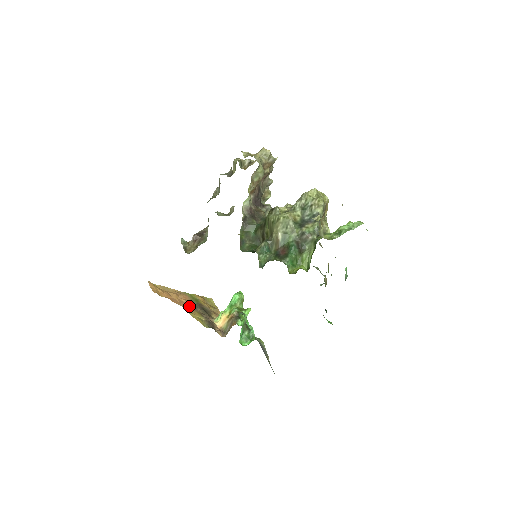
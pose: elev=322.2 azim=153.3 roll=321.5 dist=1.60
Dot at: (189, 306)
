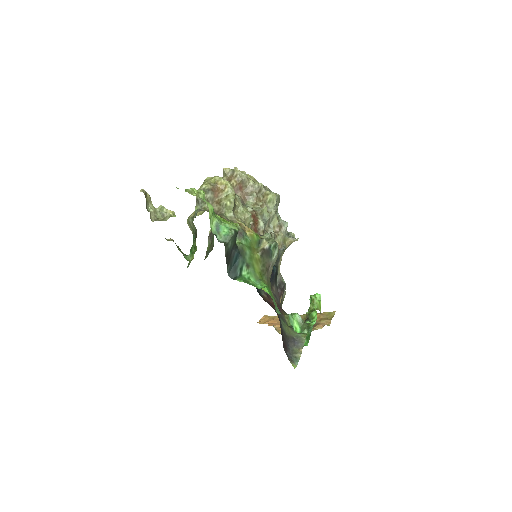
Dot at: occluded
